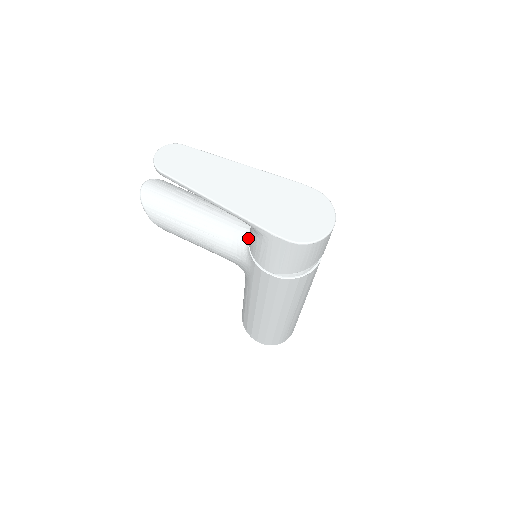
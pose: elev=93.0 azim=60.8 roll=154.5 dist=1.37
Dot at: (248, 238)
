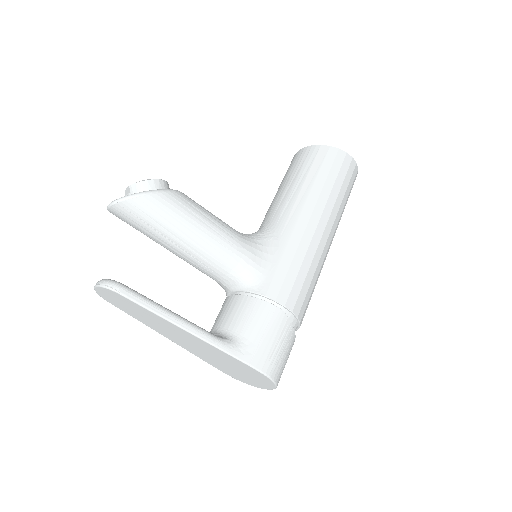
Dot at: (226, 293)
